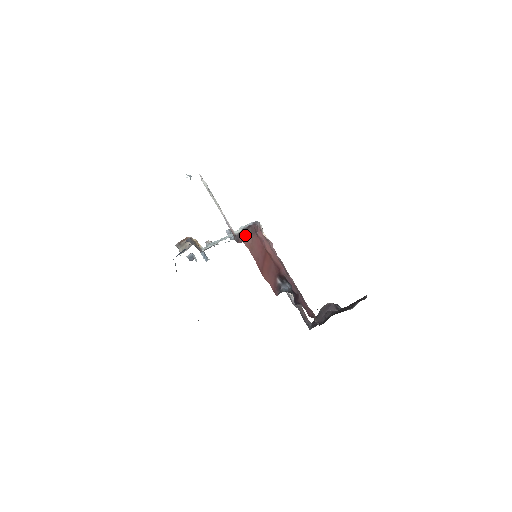
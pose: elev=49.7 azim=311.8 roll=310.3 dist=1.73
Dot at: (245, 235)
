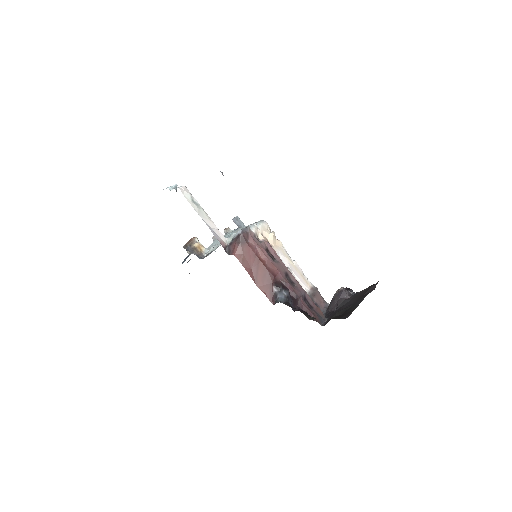
Dot at: (235, 246)
